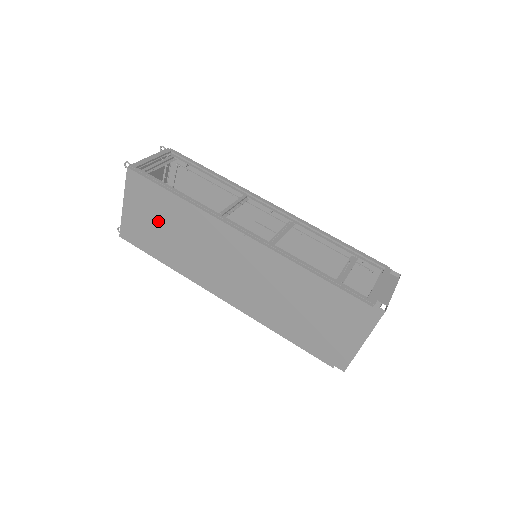
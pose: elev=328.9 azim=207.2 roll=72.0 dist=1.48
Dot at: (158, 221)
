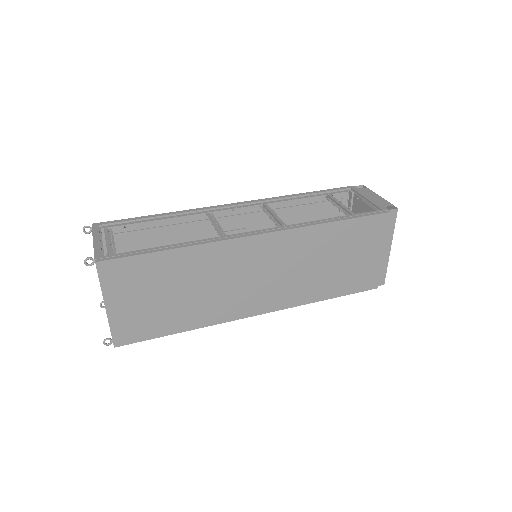
Dot at: (160, 293)
